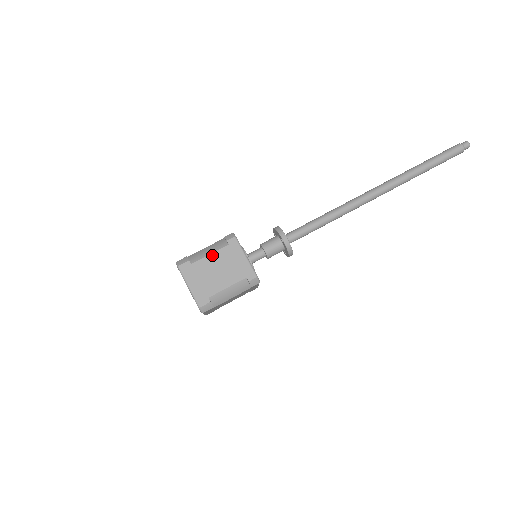
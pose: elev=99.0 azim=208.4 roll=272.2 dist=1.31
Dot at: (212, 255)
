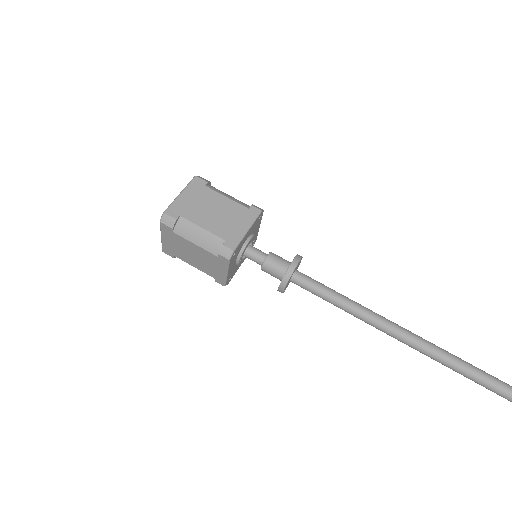
Dot at: (227, 199)
